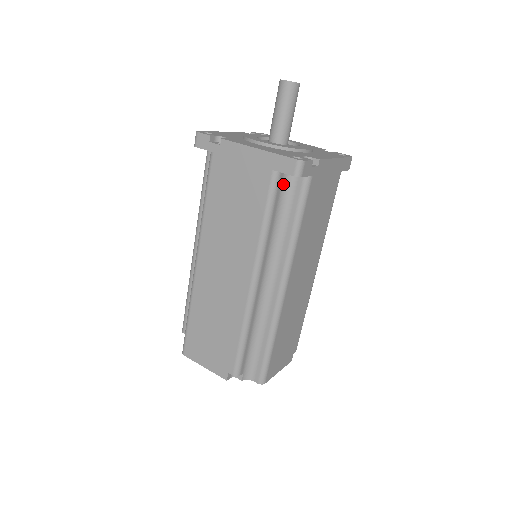
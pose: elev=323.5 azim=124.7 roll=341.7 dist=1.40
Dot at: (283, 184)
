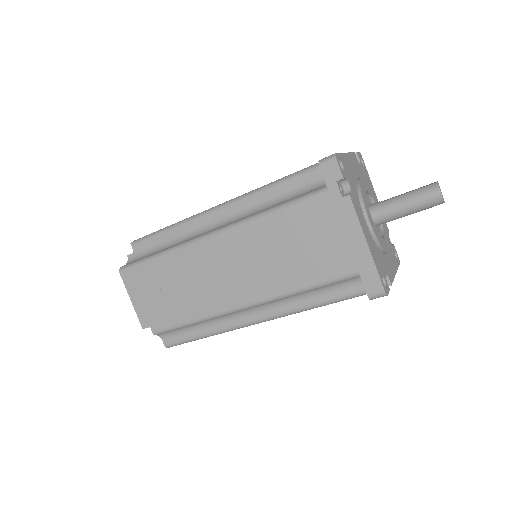
Dot at: occluded
